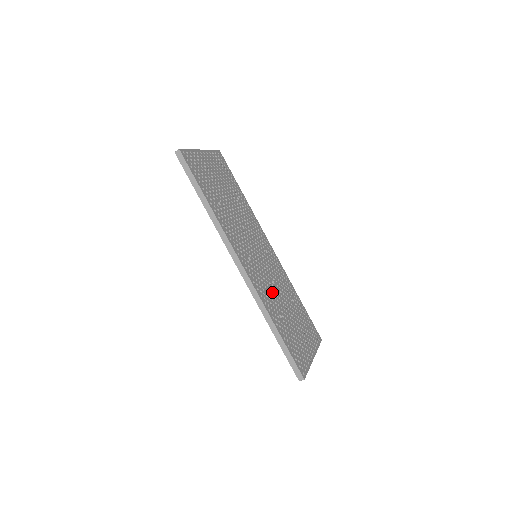
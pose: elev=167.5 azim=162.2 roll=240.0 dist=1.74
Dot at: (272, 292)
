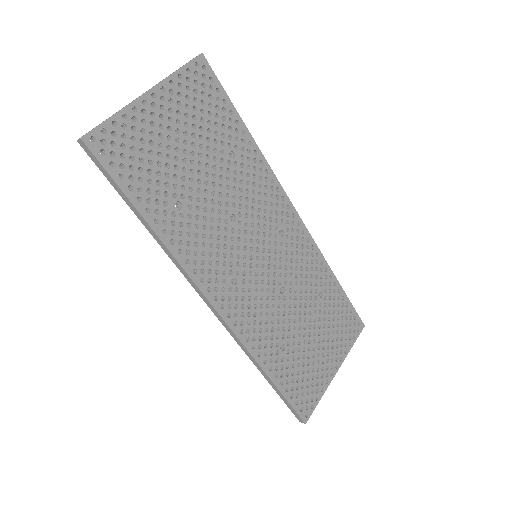
Dot at: (275, 312)
